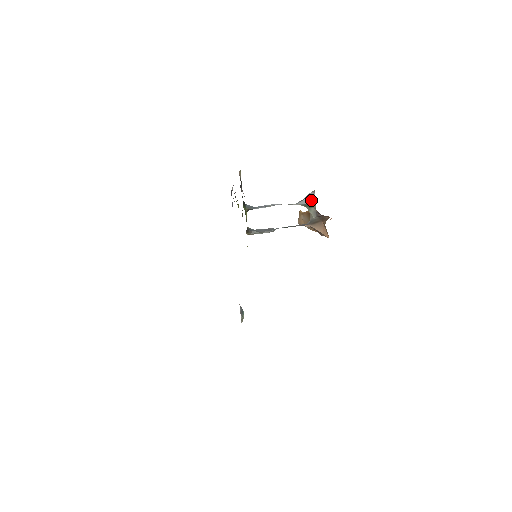
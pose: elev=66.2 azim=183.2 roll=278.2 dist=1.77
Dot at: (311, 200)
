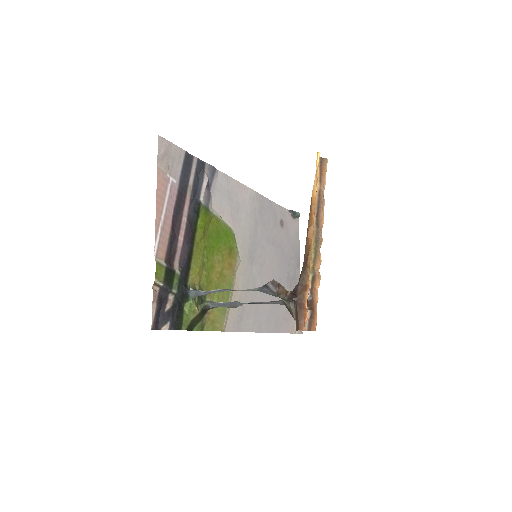
Dot at: (272, 294)
